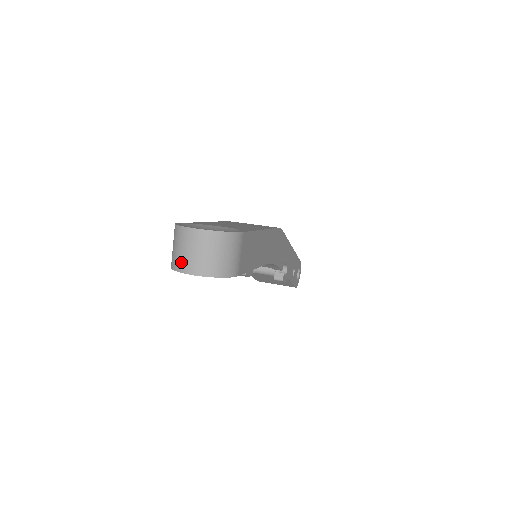
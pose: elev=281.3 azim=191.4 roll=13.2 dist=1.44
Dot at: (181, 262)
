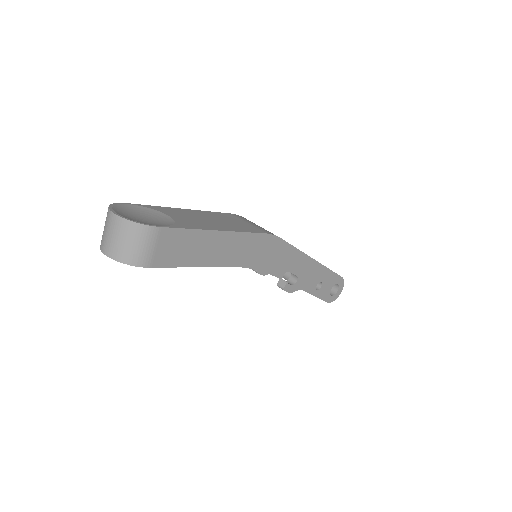
Dot at: (102, 239)
